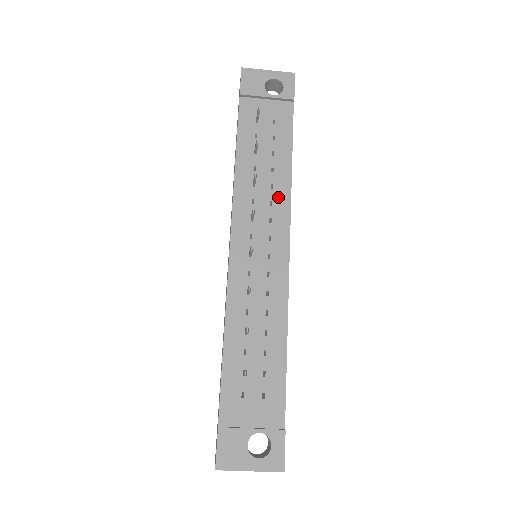
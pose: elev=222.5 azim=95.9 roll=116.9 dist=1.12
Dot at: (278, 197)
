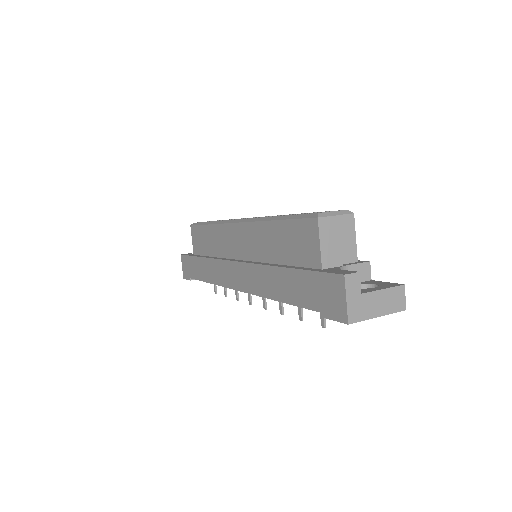
Dot at: occluded
